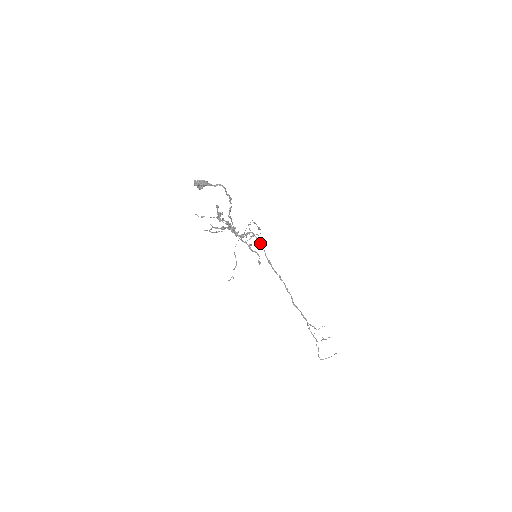
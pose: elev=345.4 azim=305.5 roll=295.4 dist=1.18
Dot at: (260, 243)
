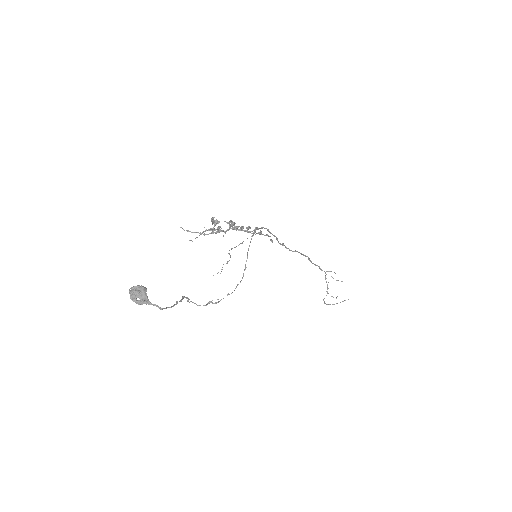
Dot at: (272, 234)
